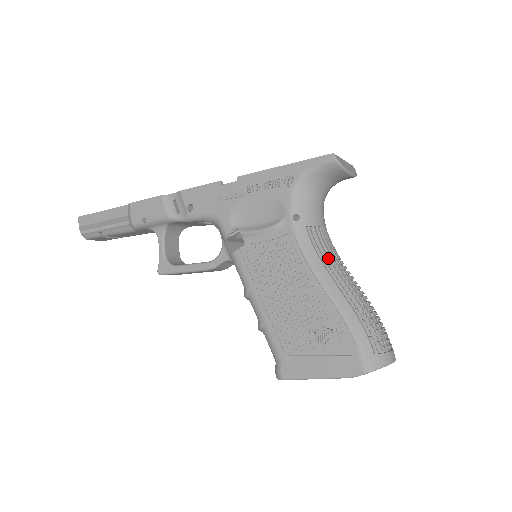
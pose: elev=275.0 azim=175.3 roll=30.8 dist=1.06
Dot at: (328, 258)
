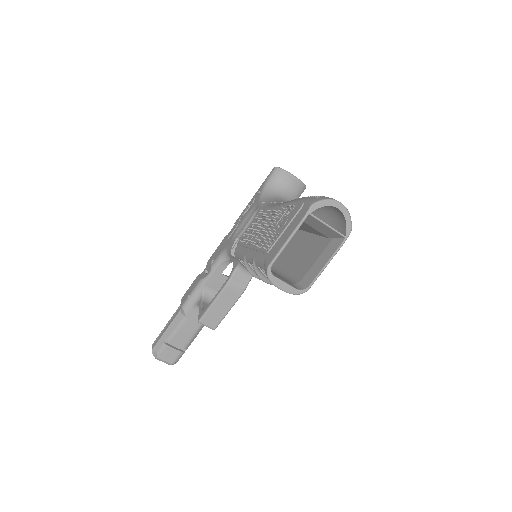
Dot at: occluded
